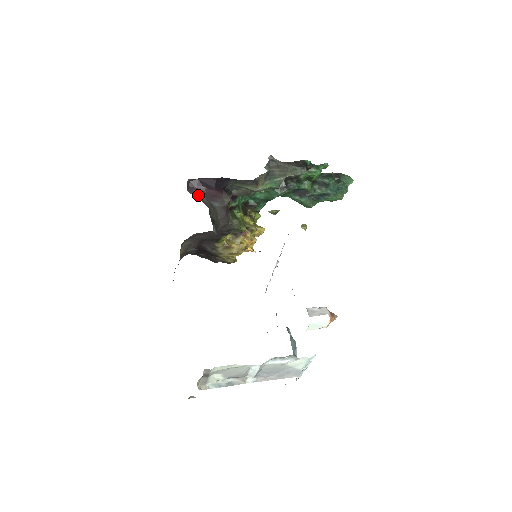
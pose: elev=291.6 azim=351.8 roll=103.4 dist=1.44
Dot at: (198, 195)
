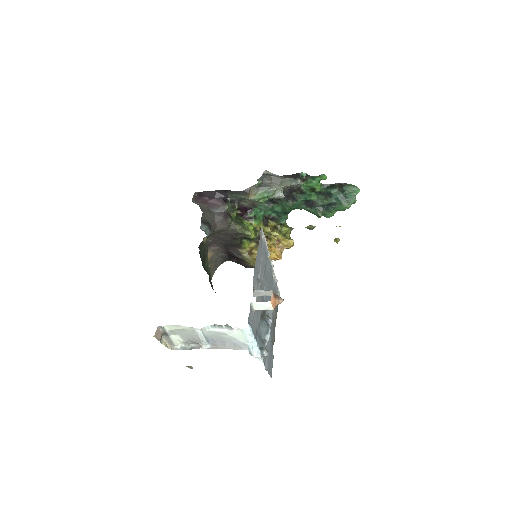
Dot at: (200, 204)
